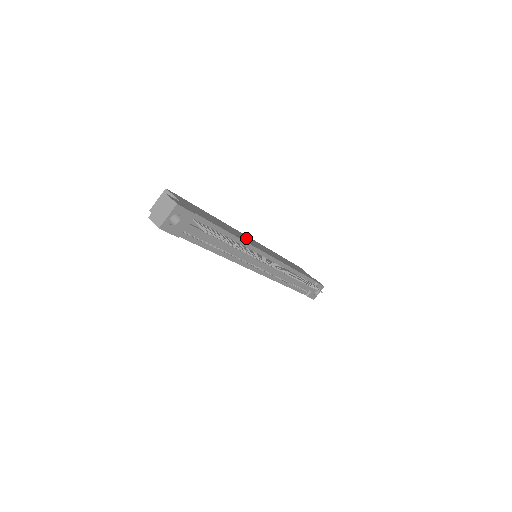
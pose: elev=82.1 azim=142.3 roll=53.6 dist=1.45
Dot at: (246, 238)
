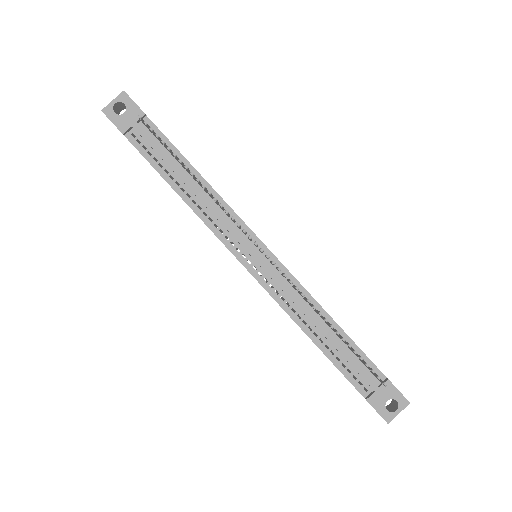
Dot at: occluded
